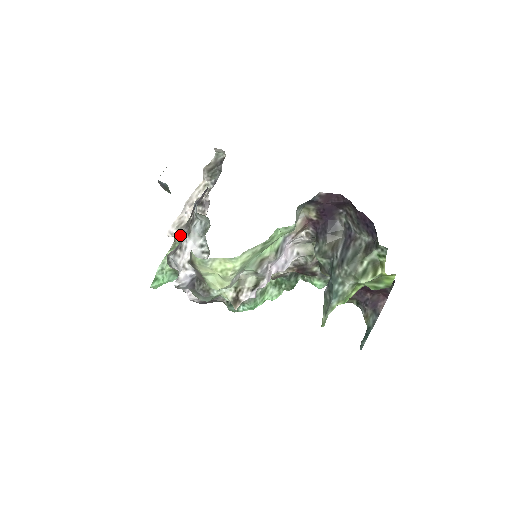
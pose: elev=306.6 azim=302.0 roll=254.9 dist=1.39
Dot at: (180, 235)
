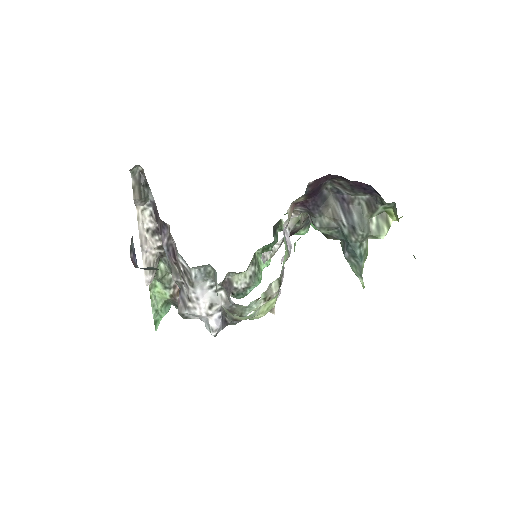
Dot at: (154, 274)
